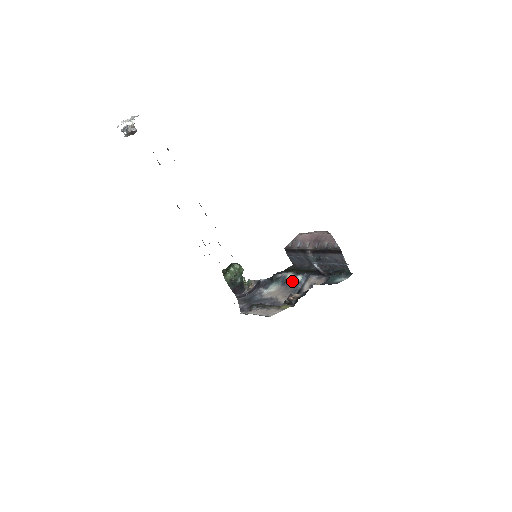
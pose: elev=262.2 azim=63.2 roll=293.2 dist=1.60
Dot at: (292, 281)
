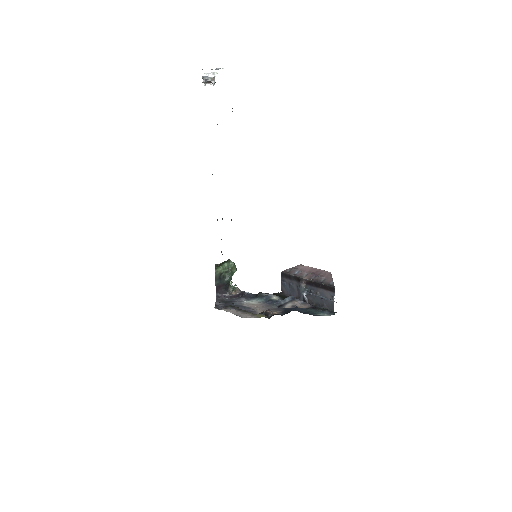
Dot at: occluded
